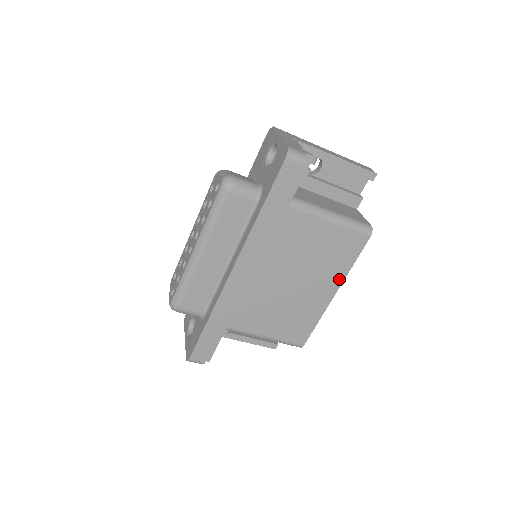
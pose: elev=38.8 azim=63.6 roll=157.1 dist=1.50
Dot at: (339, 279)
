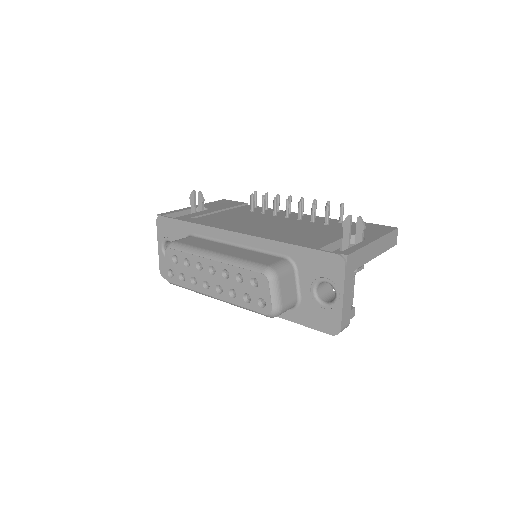
Dot at: occluded
